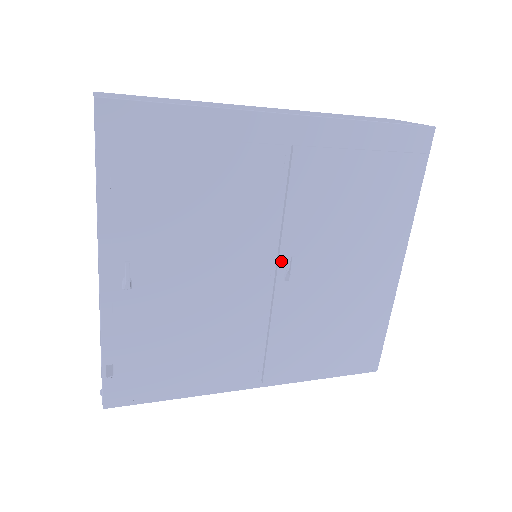
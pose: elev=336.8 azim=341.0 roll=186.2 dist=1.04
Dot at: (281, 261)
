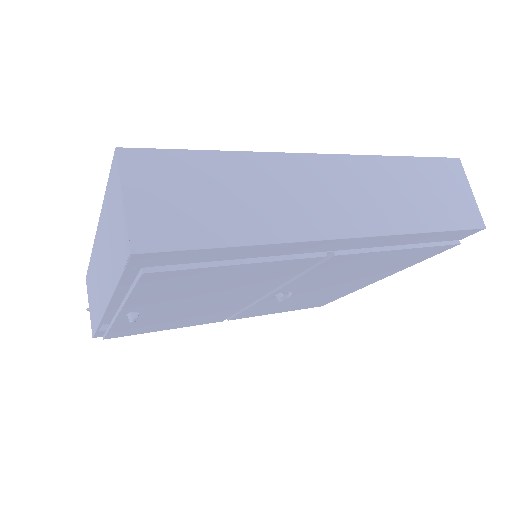
Dot at: (278, 291)
